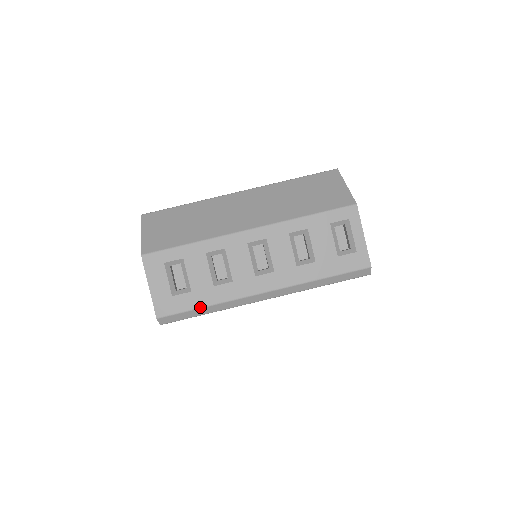
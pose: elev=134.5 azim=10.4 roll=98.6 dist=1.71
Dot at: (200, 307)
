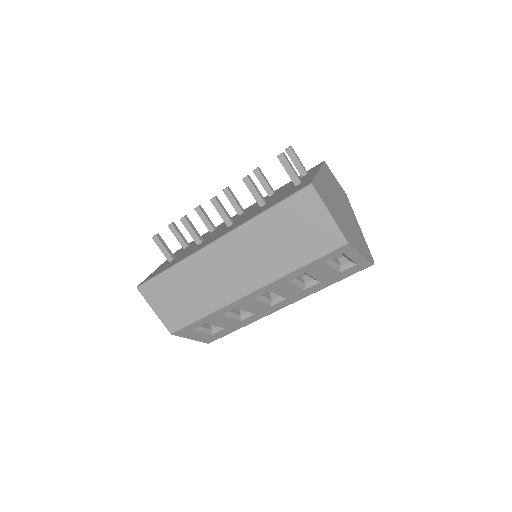
Dot at: occluded
